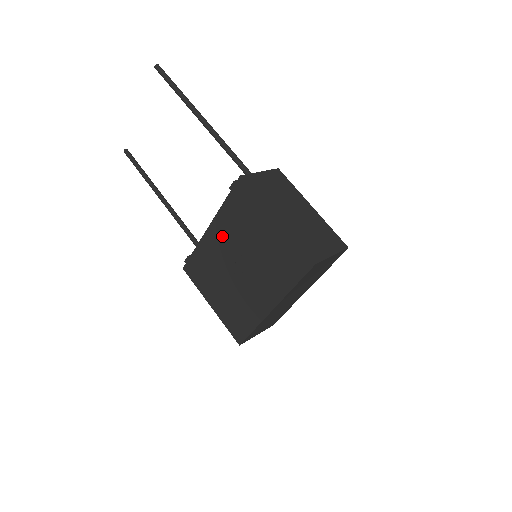
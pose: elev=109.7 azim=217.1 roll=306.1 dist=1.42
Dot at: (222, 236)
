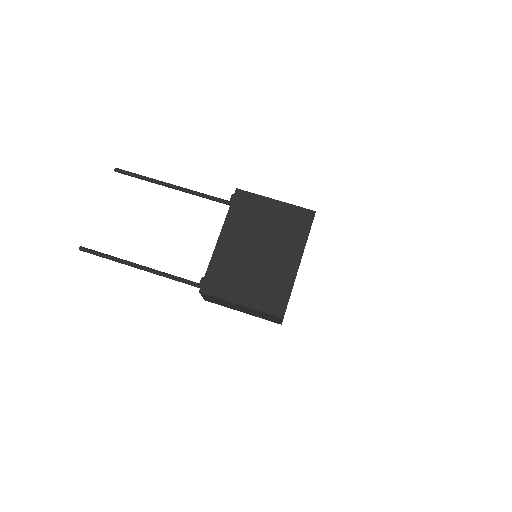
Dot at: (234, 237)
